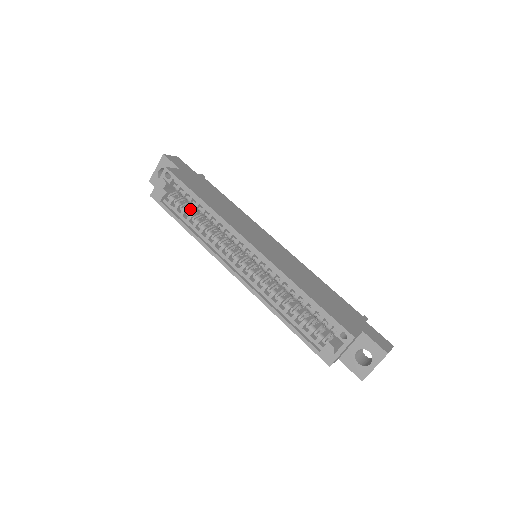
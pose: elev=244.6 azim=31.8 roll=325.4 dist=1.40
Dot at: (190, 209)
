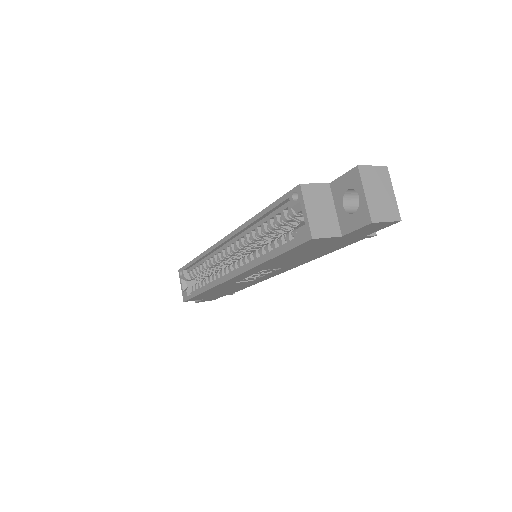
Dot at: occluded
